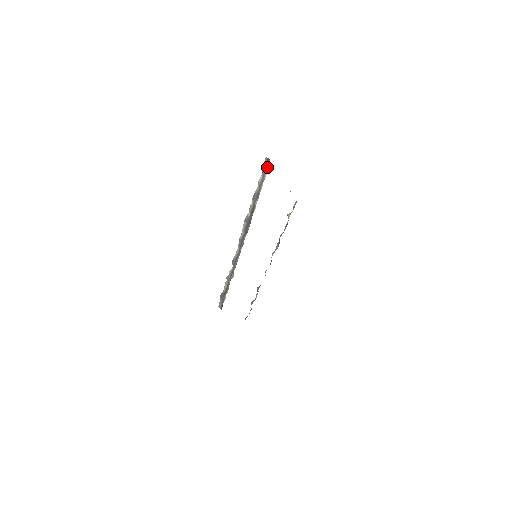
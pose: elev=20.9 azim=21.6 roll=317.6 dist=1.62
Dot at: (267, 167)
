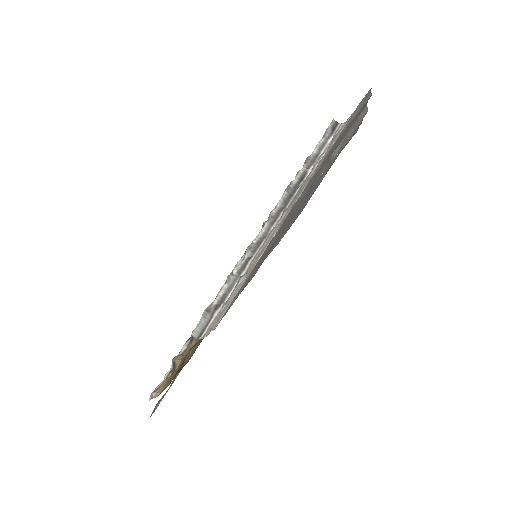
Dot at: (334, 130)
